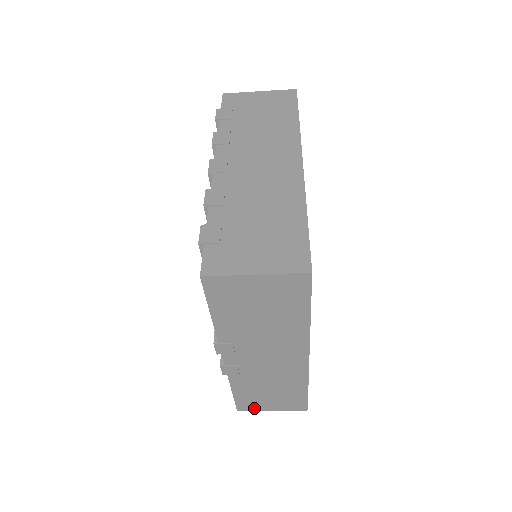
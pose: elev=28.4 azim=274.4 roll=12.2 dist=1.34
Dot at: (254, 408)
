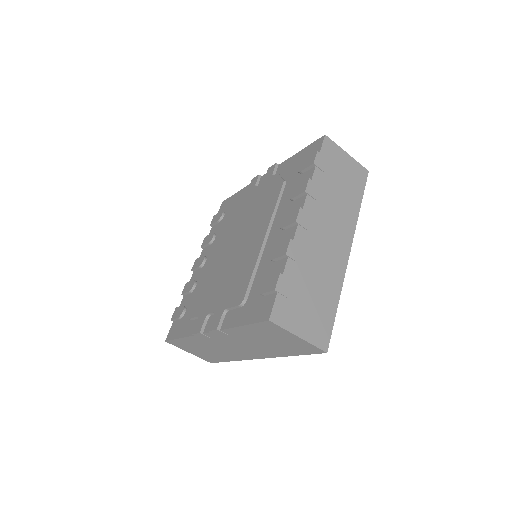
Dot at: (179, 346)
